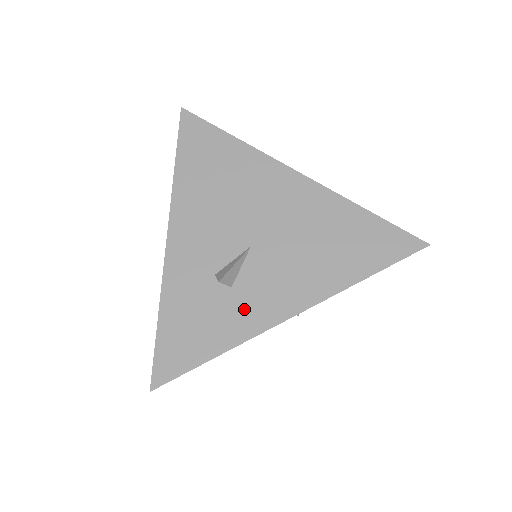
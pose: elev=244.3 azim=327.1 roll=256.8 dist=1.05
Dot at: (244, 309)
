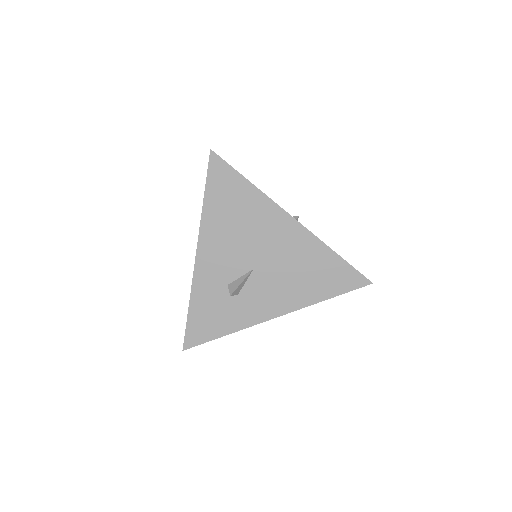
Dot at: (245, 309)
